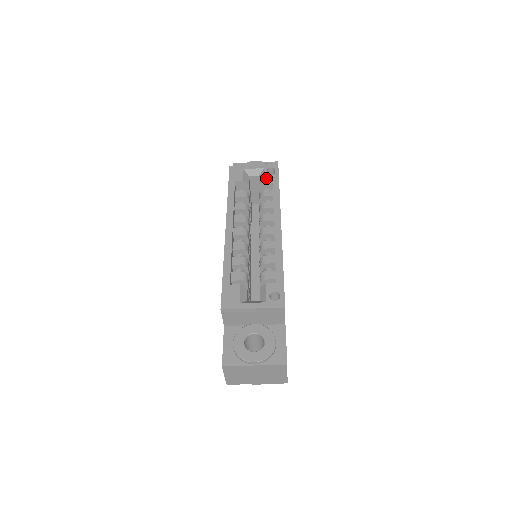
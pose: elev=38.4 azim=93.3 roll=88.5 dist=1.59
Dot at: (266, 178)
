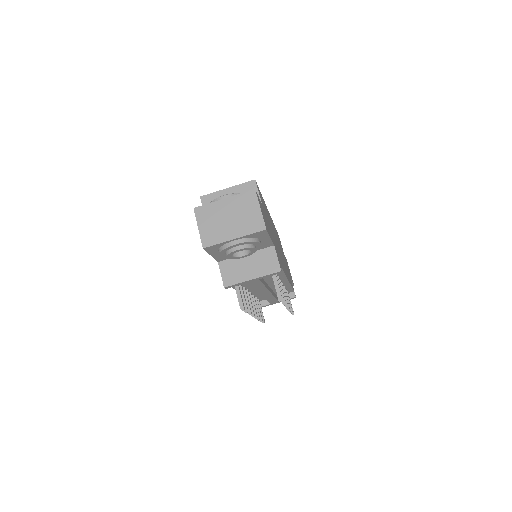
Dot at: occluded
